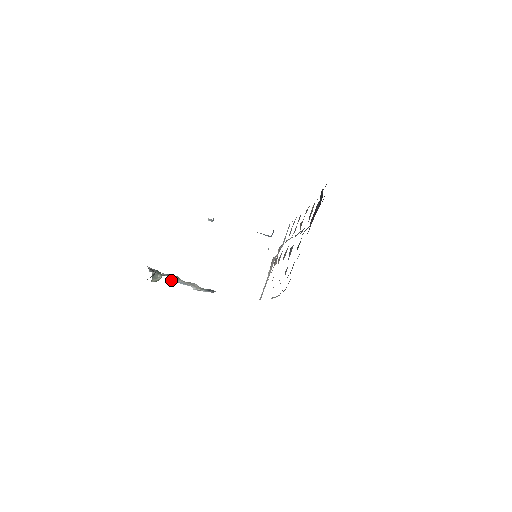
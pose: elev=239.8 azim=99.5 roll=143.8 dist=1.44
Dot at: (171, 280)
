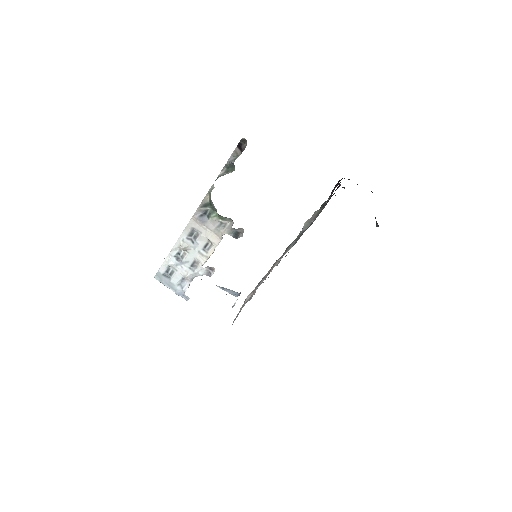
Dot at: (182, 245)
